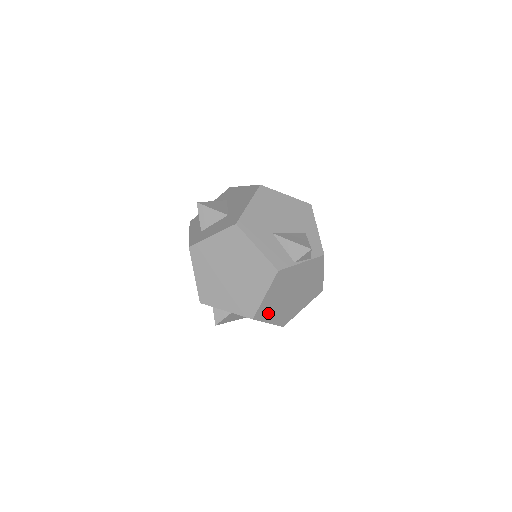
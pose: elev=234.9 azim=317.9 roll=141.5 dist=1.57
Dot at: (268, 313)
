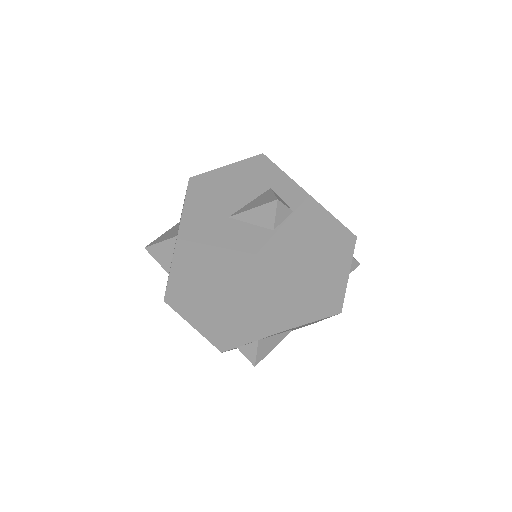
Dot at: (298, 311)
